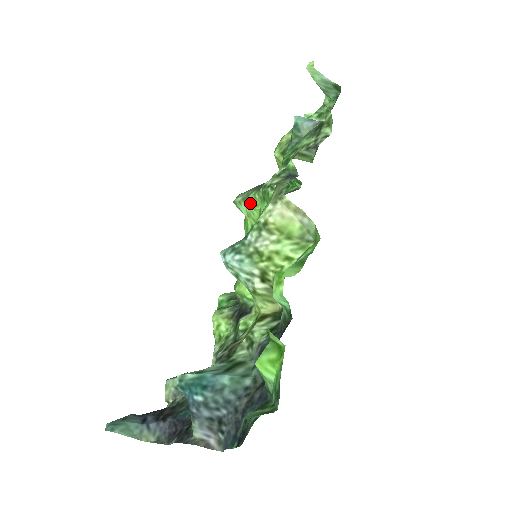
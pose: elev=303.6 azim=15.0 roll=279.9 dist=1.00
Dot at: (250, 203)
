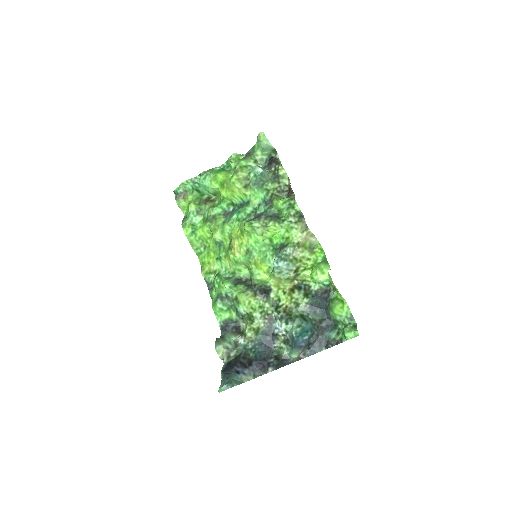
Dot at: (268, 228)
